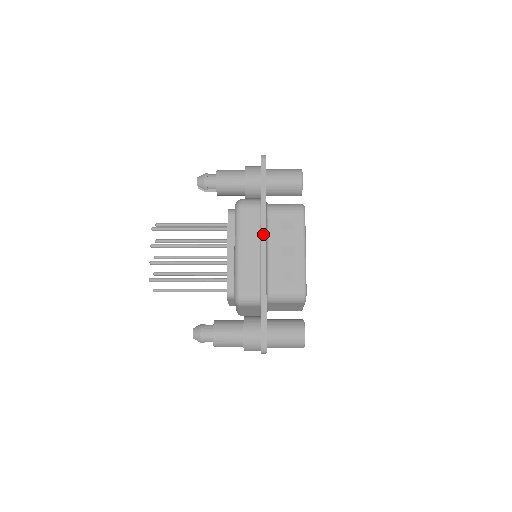
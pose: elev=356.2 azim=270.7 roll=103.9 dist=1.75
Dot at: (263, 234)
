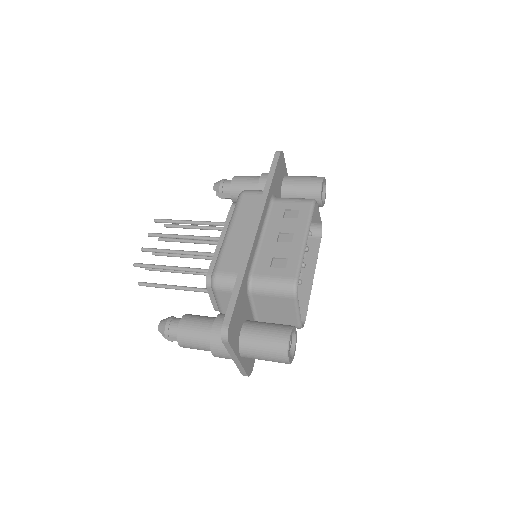
Dot at: (258, 214)
